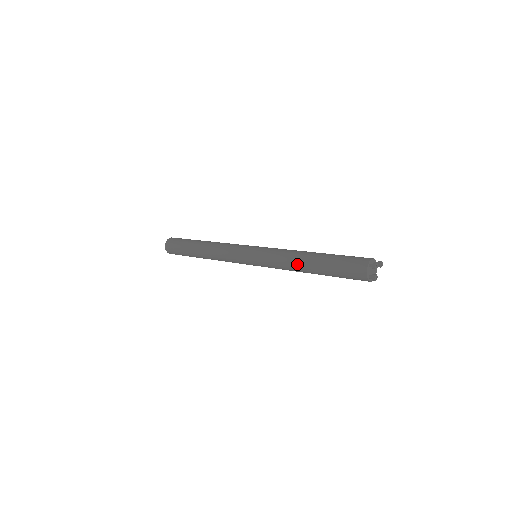
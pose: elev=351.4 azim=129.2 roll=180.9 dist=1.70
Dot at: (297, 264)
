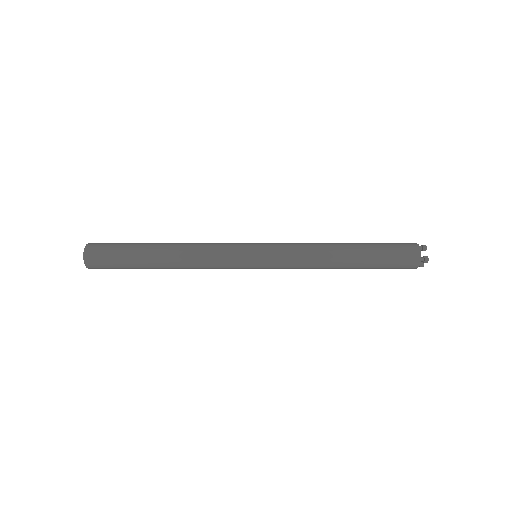
Dot at: (329, 268)
